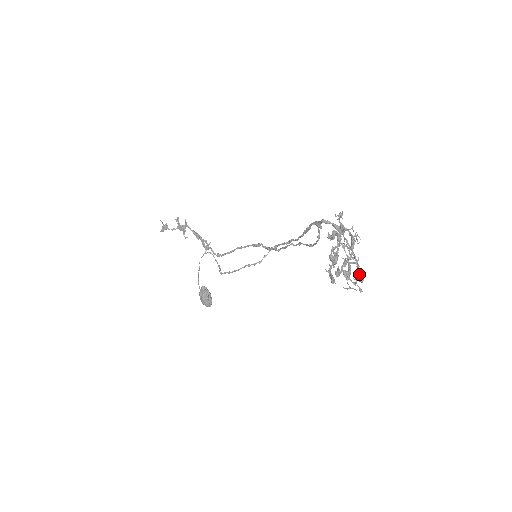
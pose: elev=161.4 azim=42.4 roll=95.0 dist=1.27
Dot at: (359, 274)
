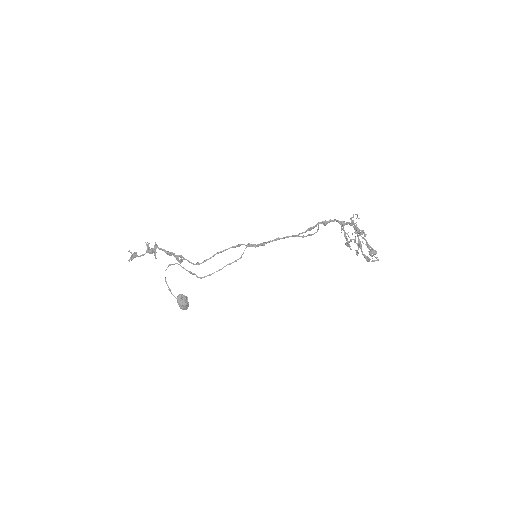
Dot at: (374, 250)
